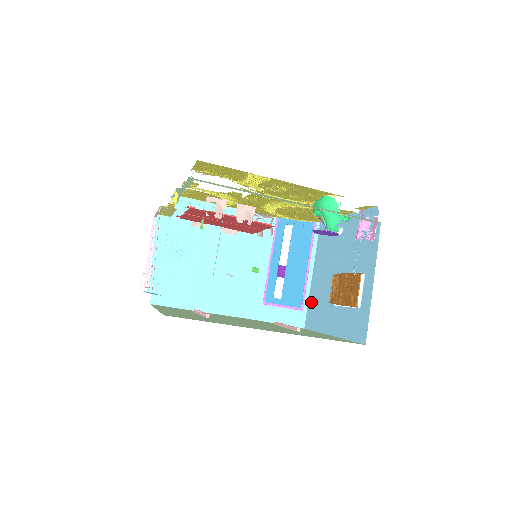
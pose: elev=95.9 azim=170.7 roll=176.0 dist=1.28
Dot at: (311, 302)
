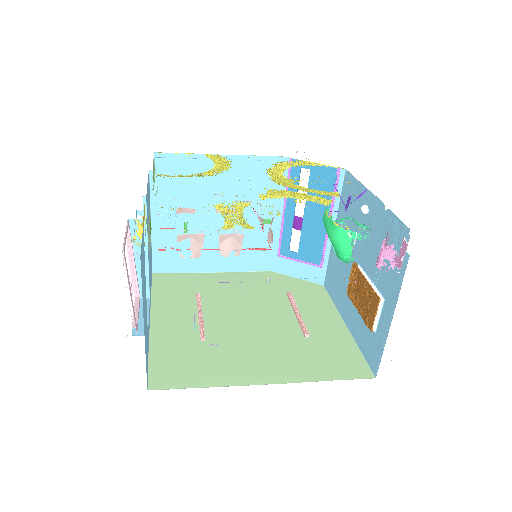
Dot at: (331, 264)
